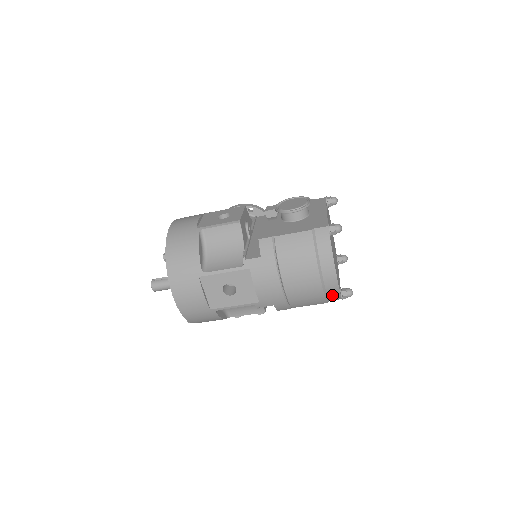
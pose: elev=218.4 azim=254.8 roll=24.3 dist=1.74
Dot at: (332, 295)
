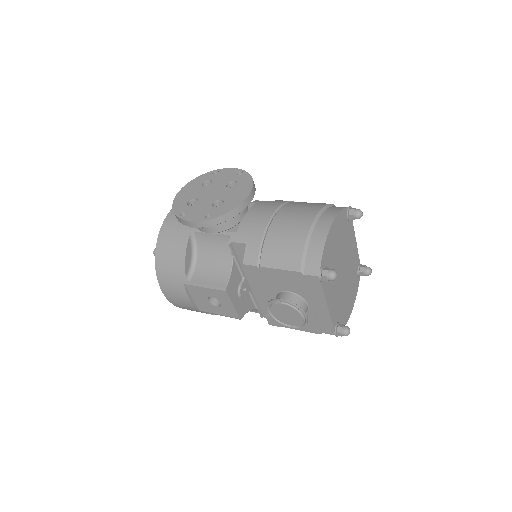
Dot at: occluded
